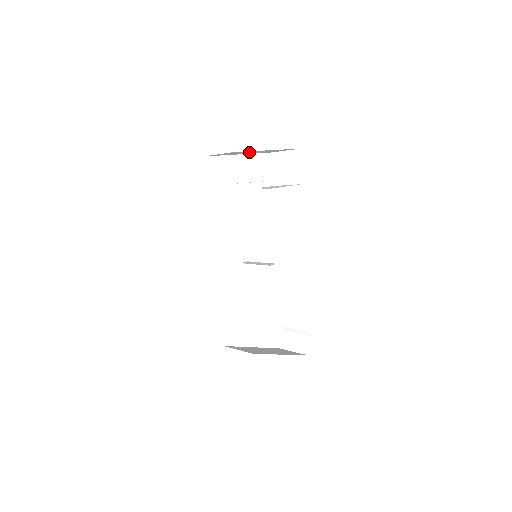
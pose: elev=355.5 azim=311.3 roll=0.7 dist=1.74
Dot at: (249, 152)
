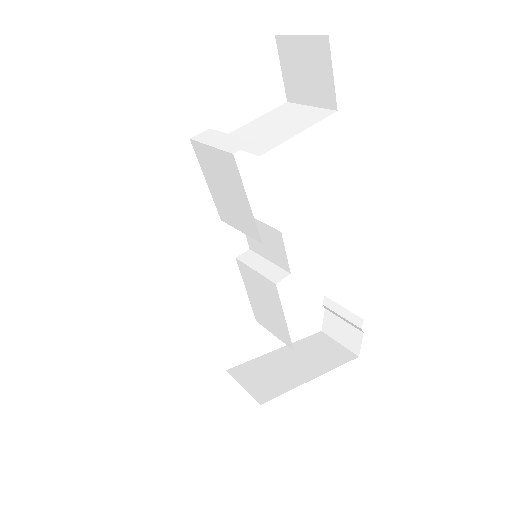
Dot at: occluded
